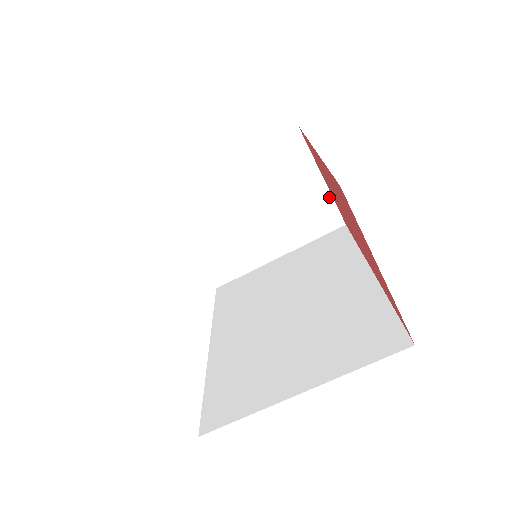
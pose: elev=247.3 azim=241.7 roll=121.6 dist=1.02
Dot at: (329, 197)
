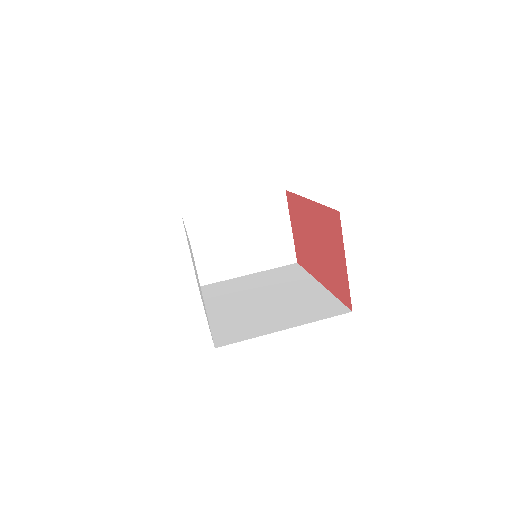
Dot at: (292, 241)
